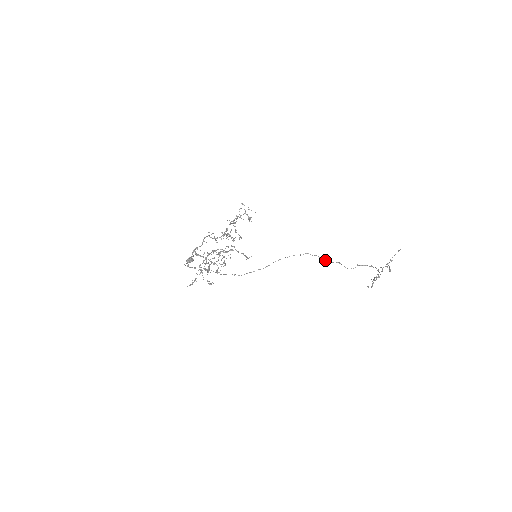
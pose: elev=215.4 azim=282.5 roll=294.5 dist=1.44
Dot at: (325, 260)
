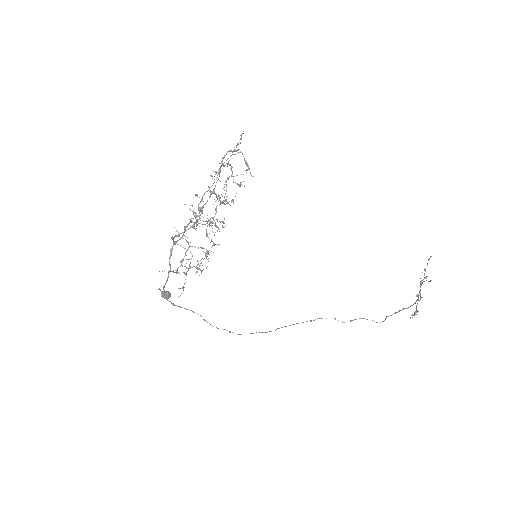
Dot at: (344, 322)
